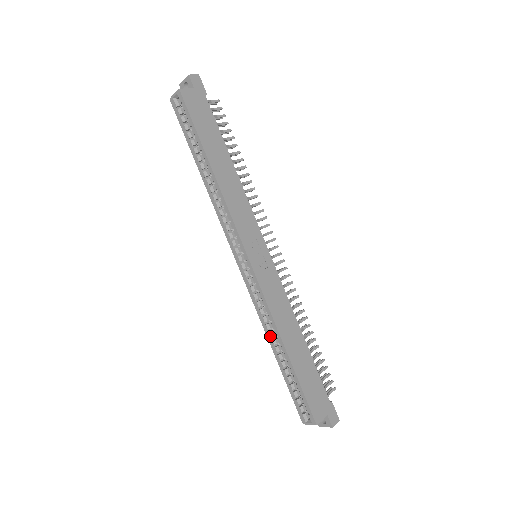
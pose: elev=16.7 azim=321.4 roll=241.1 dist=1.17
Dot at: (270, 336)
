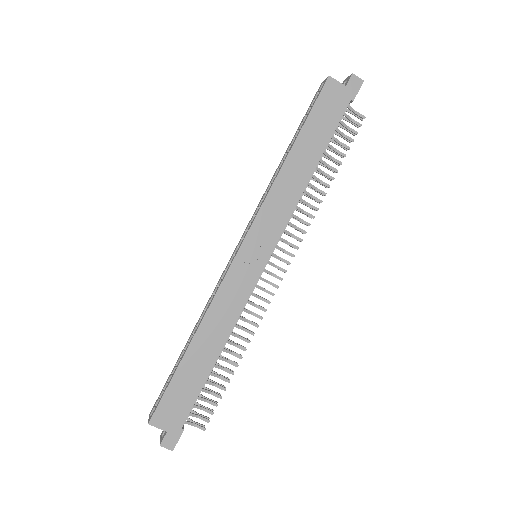
Dot at: (198, 322)
